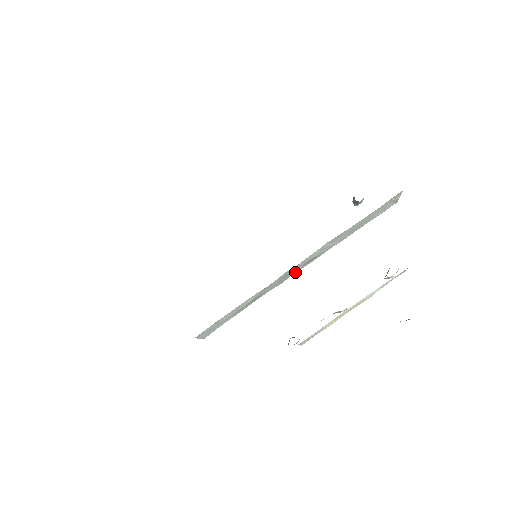
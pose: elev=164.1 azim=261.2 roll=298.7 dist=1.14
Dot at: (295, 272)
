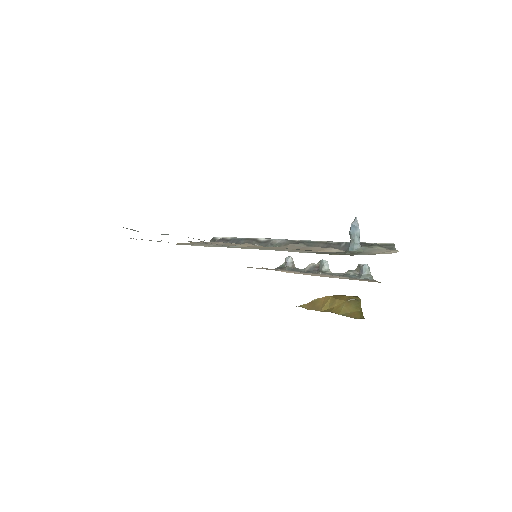
Dot at: occluded
